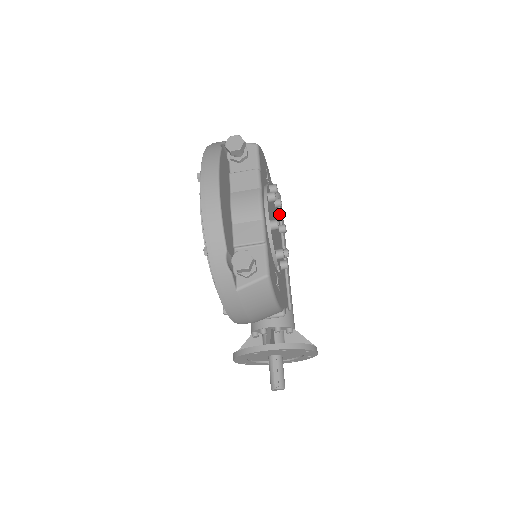
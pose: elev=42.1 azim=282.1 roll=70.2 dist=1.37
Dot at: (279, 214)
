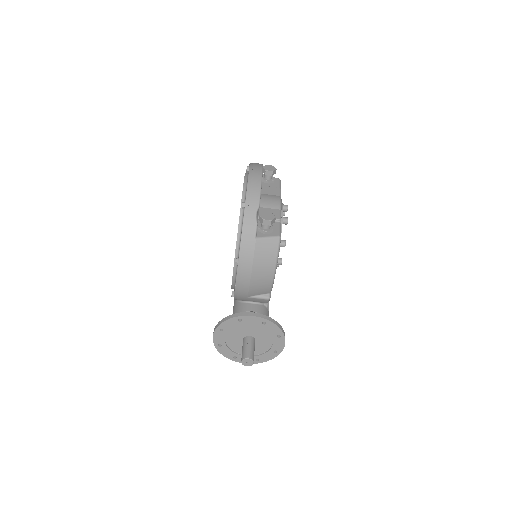
Dot at: occluded
